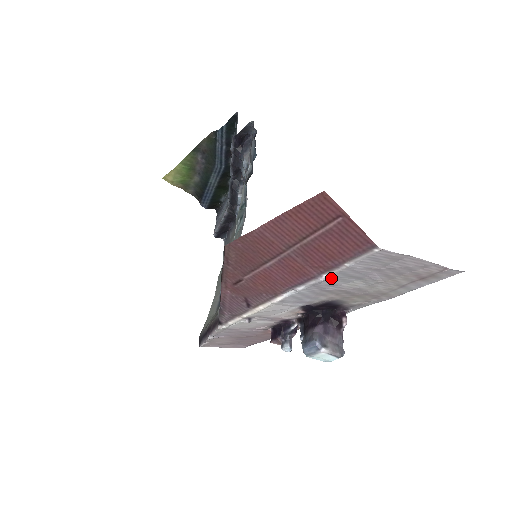
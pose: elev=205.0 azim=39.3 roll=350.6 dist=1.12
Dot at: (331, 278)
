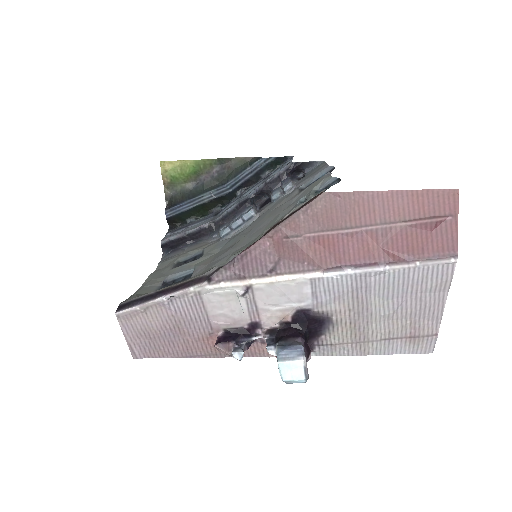
Dot at: (384, 275)
